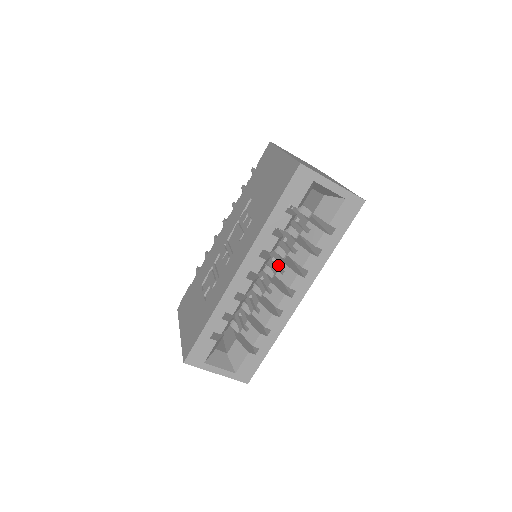
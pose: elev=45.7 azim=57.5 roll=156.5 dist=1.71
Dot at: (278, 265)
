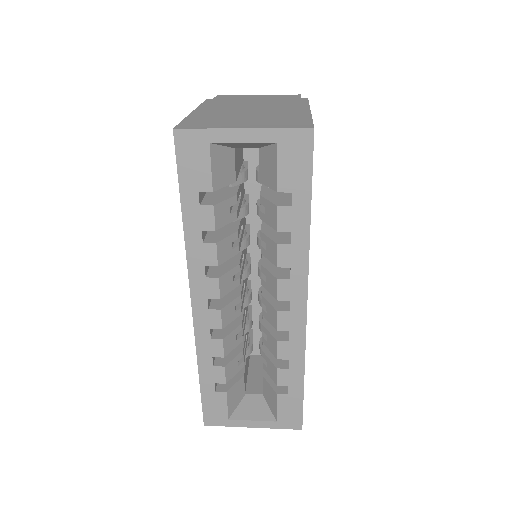
Dot at: occluded
